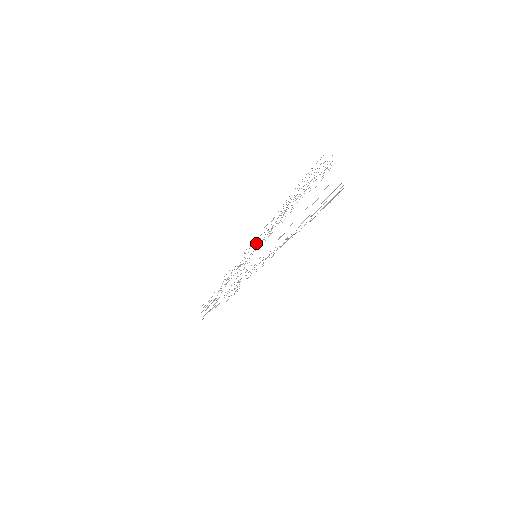
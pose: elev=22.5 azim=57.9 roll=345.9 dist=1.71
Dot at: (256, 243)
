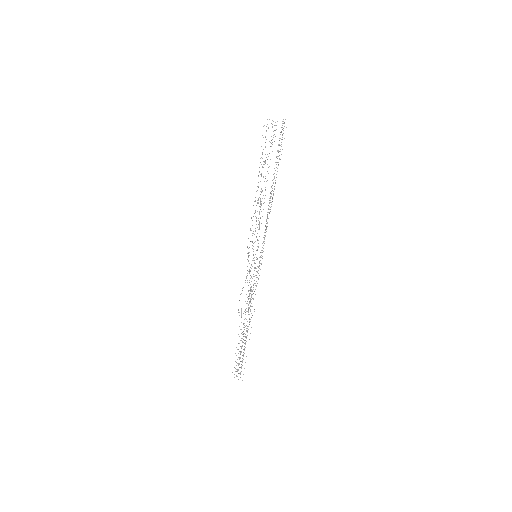
Dot at: occluded
